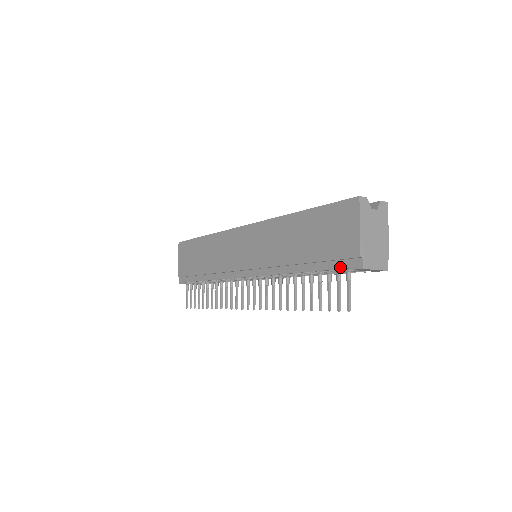
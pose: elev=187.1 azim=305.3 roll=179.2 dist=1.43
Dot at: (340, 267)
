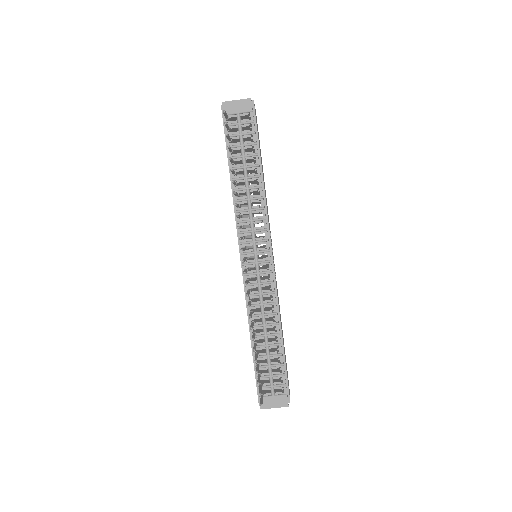
Dot at: (225, 126)
